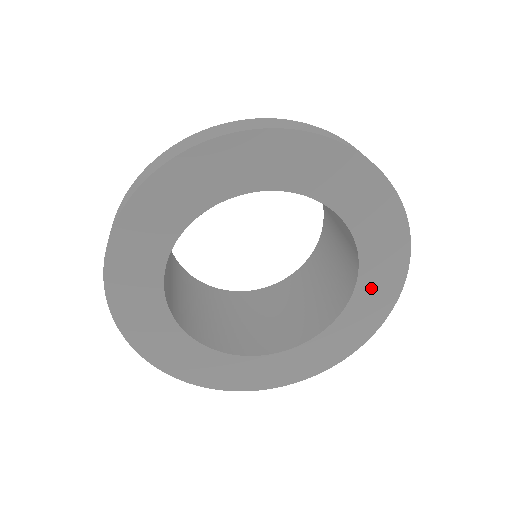
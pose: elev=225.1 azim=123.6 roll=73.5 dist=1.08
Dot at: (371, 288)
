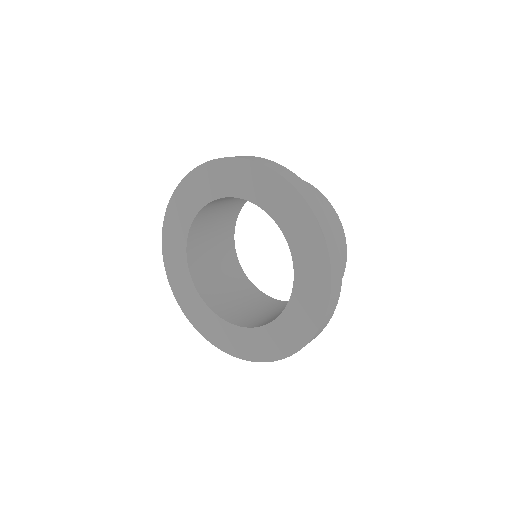
Dot at: (297, 314)
